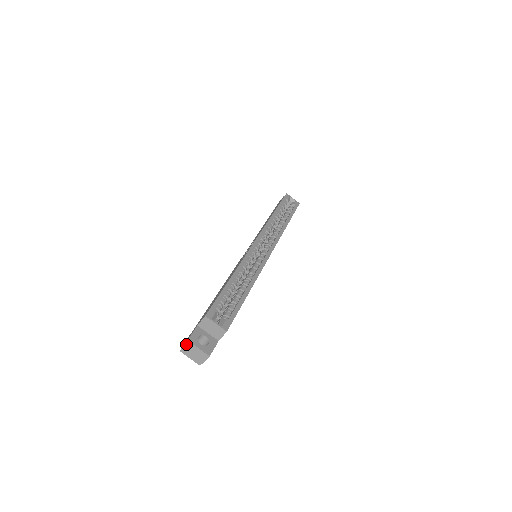
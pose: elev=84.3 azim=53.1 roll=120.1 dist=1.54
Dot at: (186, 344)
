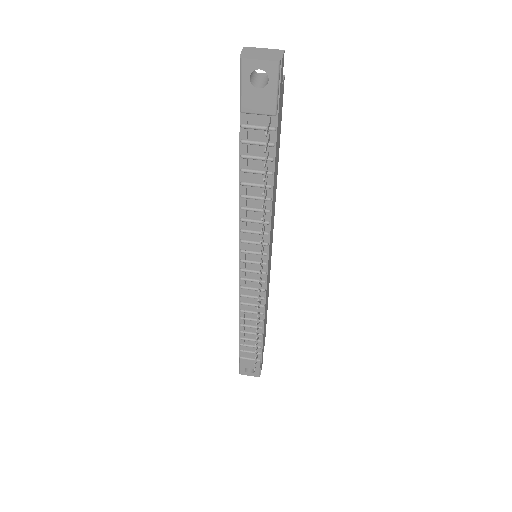
Dot at: (244, 50)
